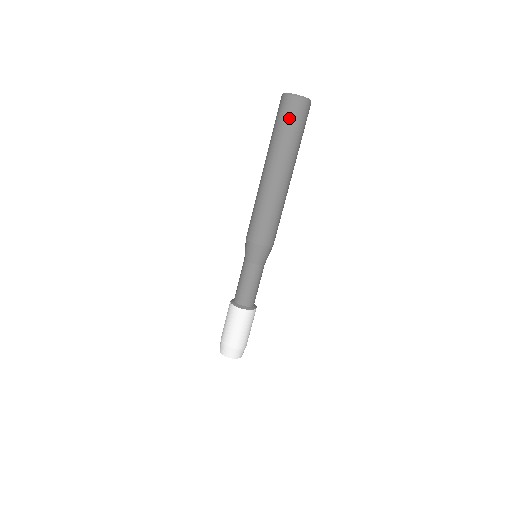
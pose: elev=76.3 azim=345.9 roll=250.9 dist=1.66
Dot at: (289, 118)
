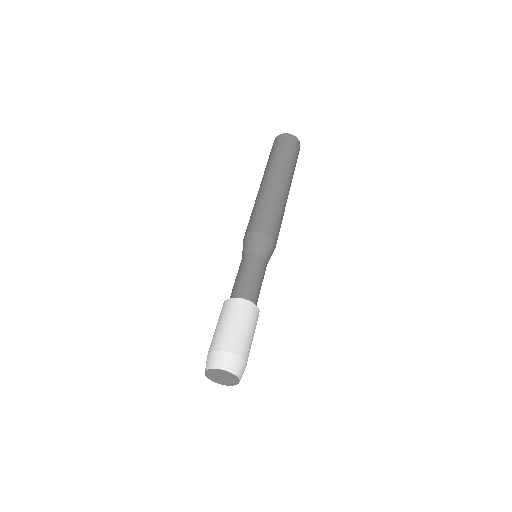
Dot at: (283, 145)
